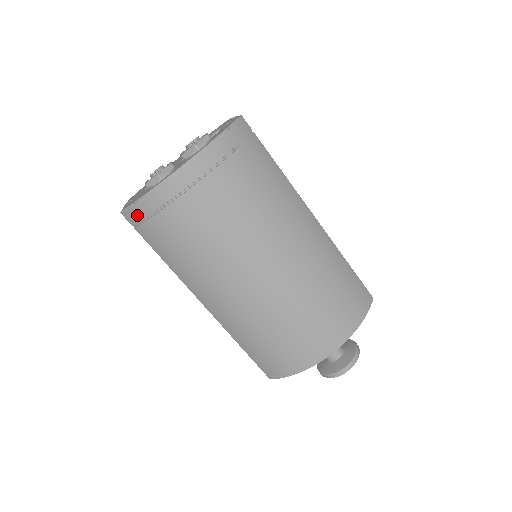
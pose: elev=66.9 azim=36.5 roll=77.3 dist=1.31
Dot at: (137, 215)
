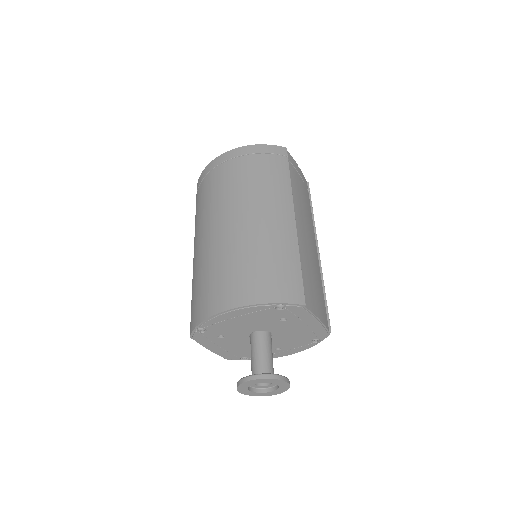
Dot at: (199, 183)
